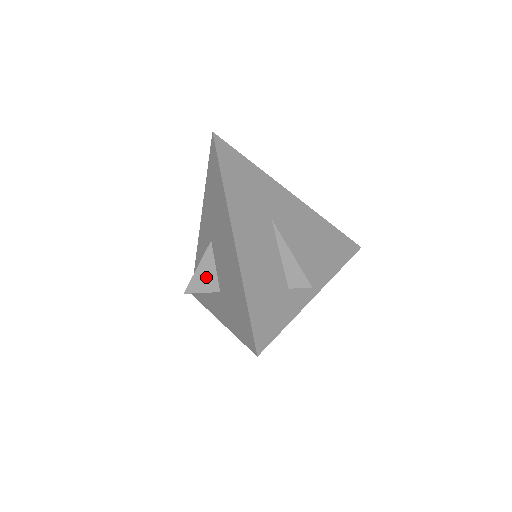
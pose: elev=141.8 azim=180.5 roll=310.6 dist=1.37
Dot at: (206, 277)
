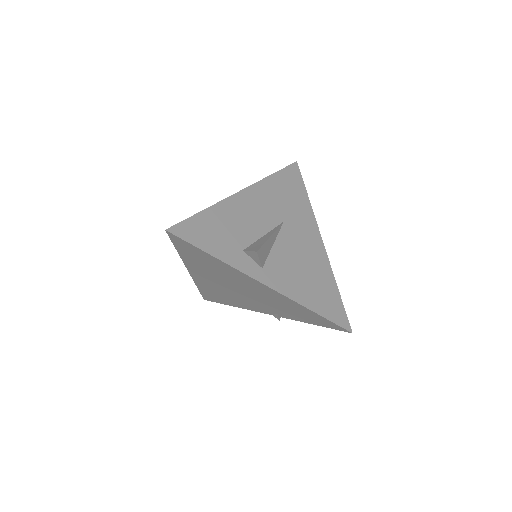
Dot at: occluded
